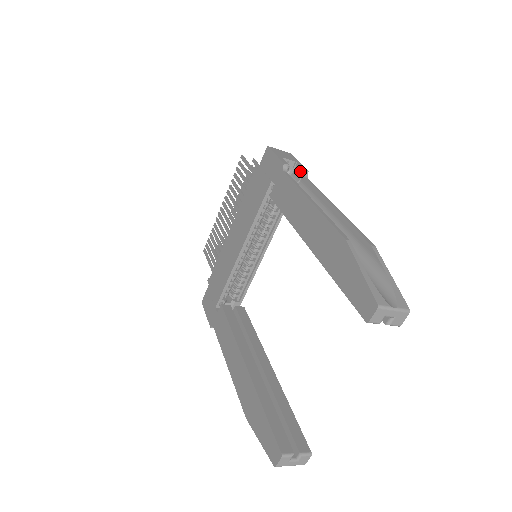
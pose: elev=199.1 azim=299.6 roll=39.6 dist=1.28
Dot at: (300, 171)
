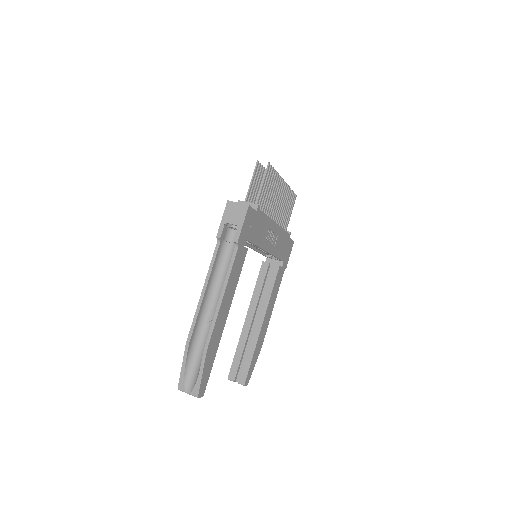
Dot at: (235, 238)
